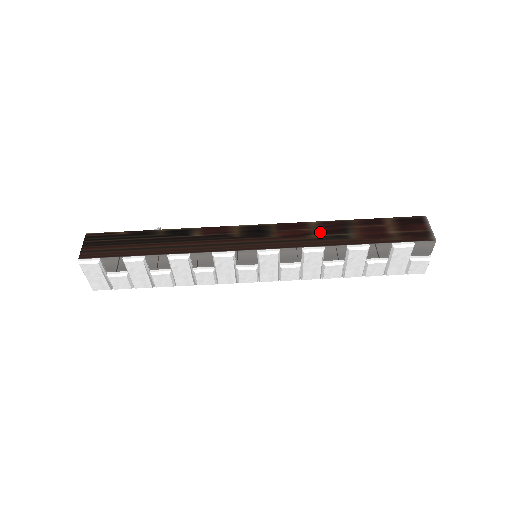
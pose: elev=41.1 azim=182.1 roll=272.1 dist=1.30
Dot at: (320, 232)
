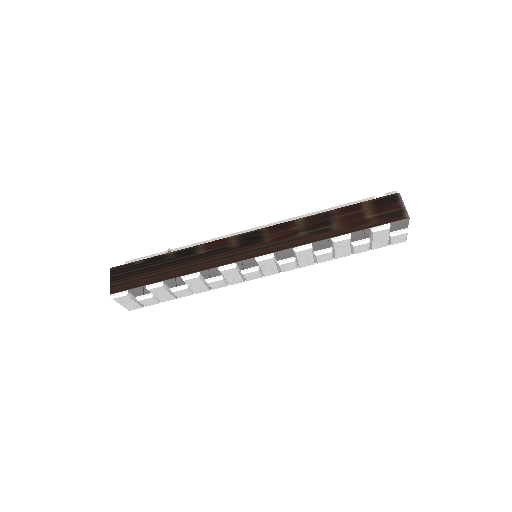
Dot at: (306, 229)
